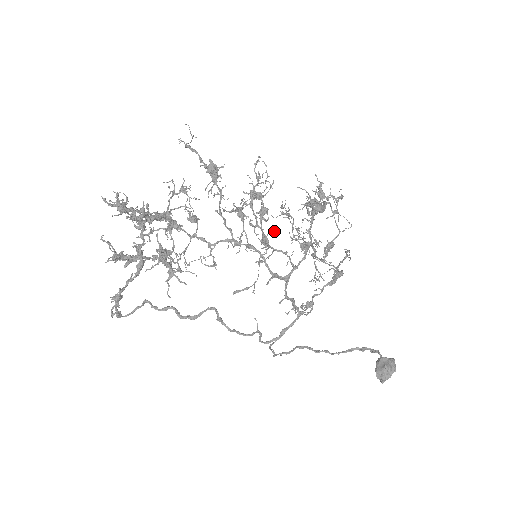
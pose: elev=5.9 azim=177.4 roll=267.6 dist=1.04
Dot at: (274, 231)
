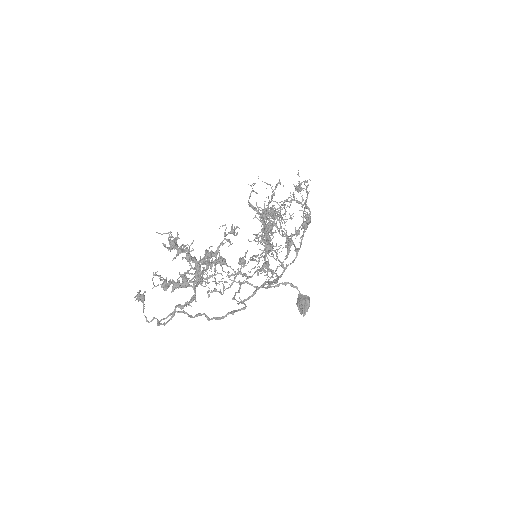
Dot at: occluded
